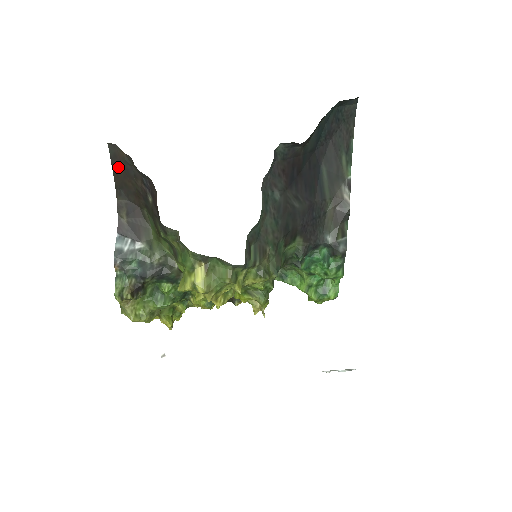
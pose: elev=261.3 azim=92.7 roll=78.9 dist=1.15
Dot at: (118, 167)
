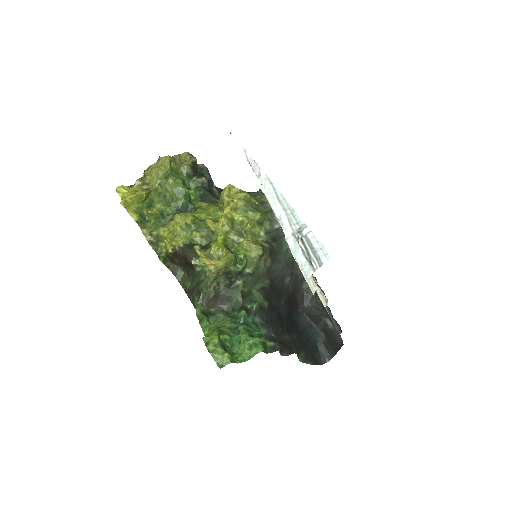
Dot at: occluded
